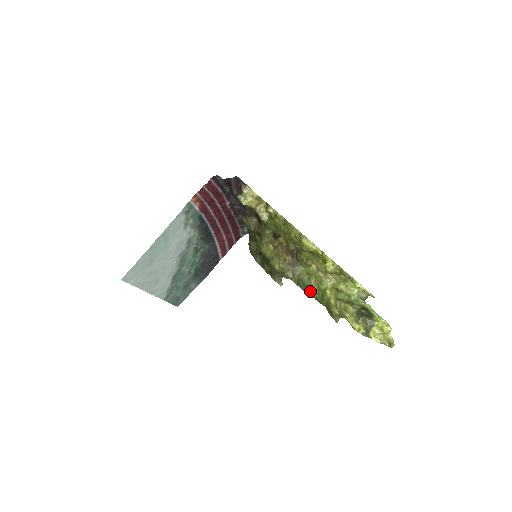
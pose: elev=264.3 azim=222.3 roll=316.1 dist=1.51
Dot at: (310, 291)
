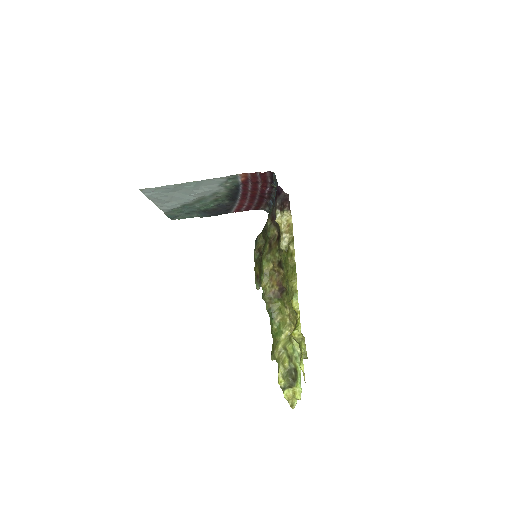
Dot at: (272, 322)
